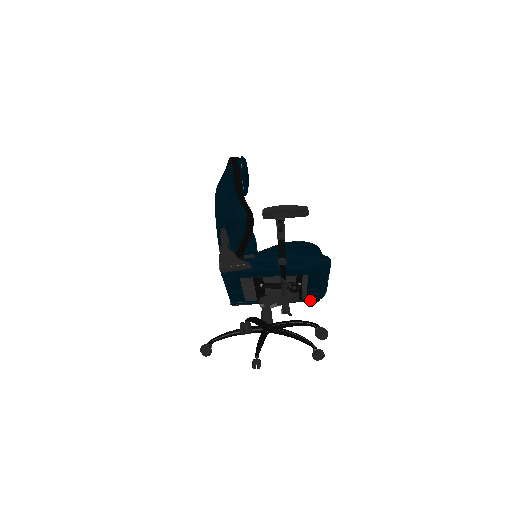
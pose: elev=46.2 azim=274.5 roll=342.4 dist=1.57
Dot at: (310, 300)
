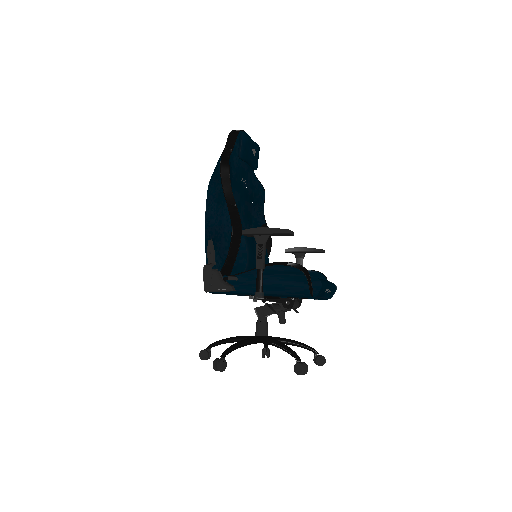
Dot at: (317, 299)
